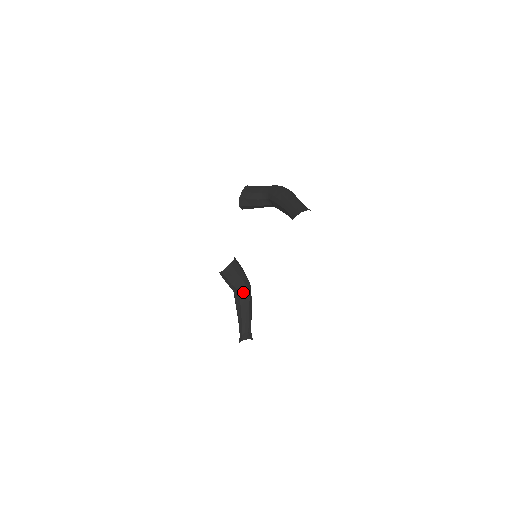
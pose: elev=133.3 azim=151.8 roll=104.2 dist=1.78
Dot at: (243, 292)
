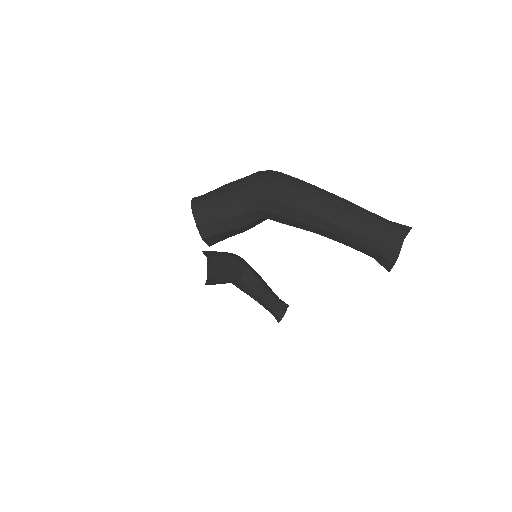
Dot at: (242, 275)
